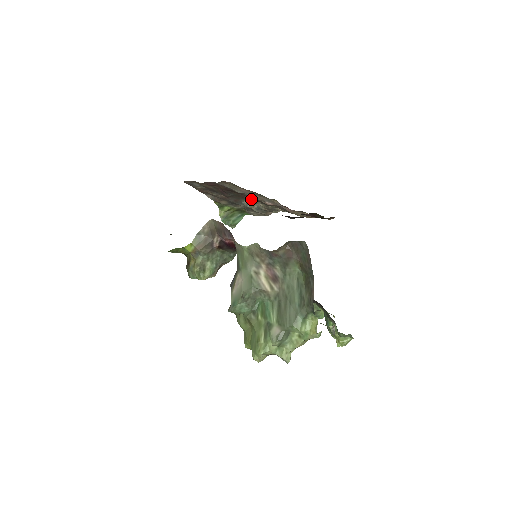
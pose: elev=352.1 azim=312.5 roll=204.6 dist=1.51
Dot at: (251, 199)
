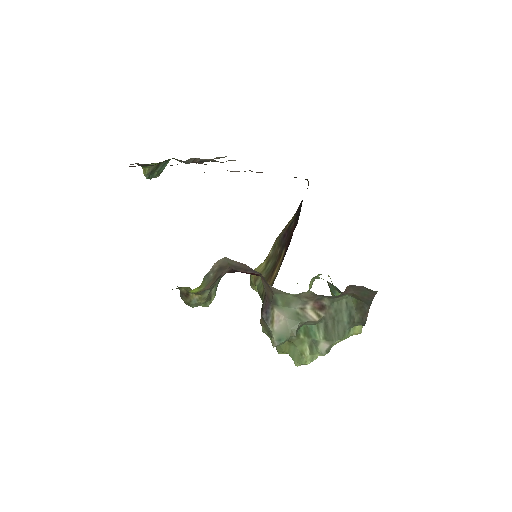
Dot at: (204, 164)
